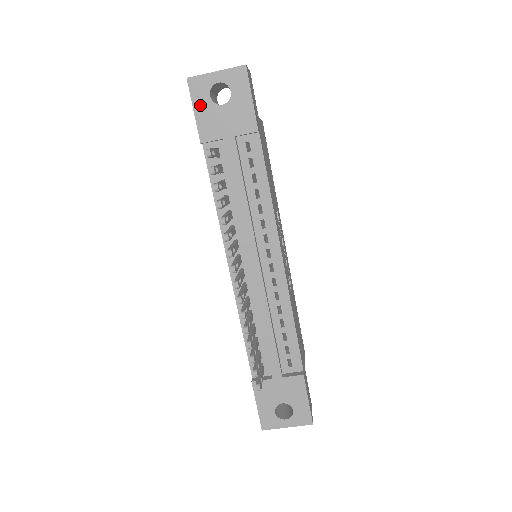
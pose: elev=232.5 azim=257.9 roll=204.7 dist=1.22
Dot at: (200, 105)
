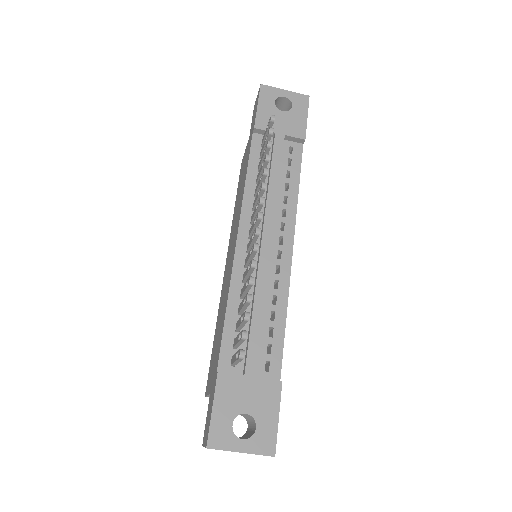
Dot at: (264, 104)
